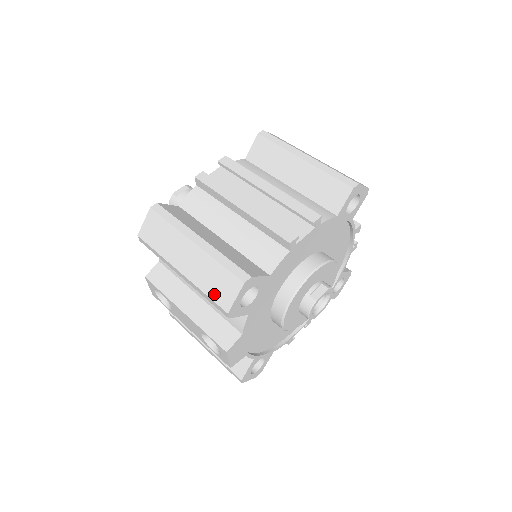
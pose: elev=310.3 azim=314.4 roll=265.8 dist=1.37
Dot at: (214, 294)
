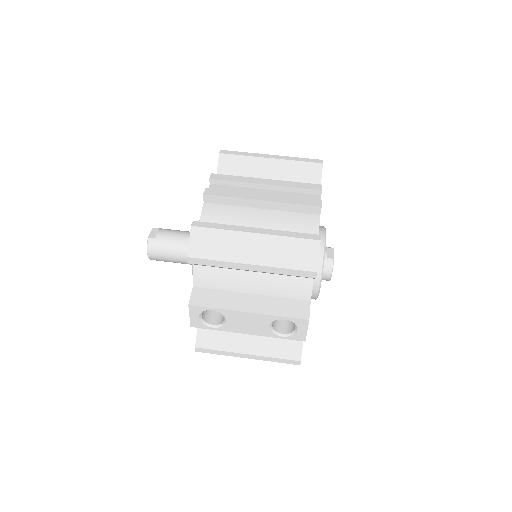
Dot at: (296, 264)
